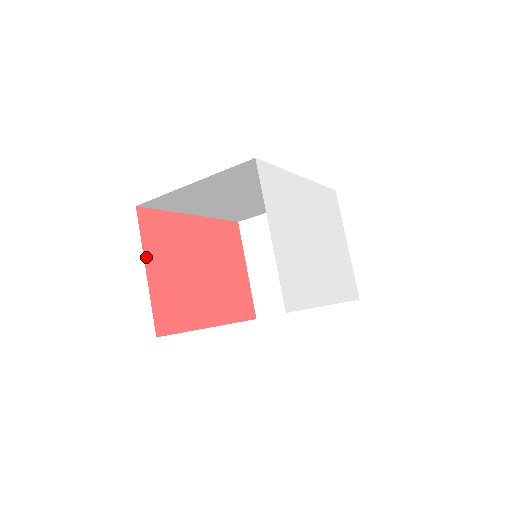
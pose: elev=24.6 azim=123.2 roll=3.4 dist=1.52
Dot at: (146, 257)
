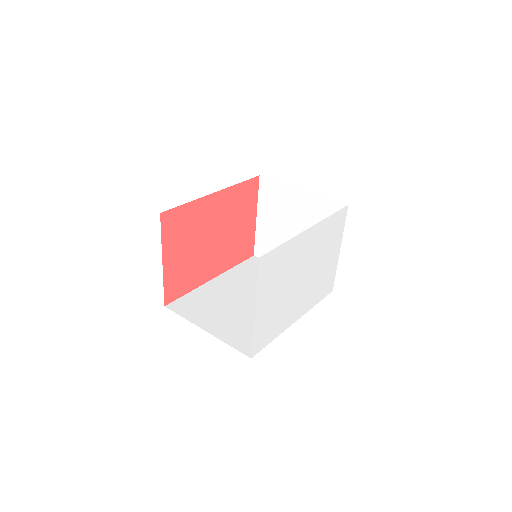
Dot at: (164, 252)
